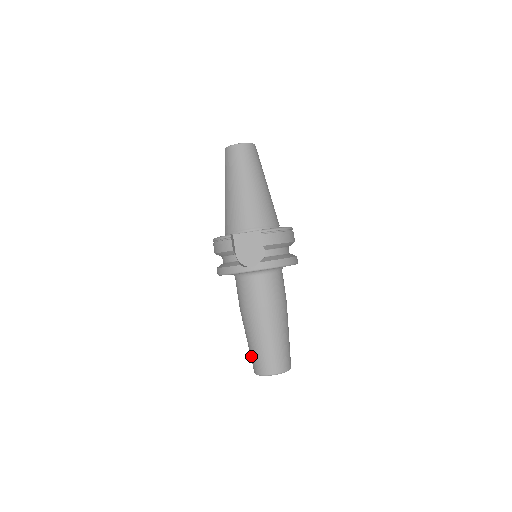
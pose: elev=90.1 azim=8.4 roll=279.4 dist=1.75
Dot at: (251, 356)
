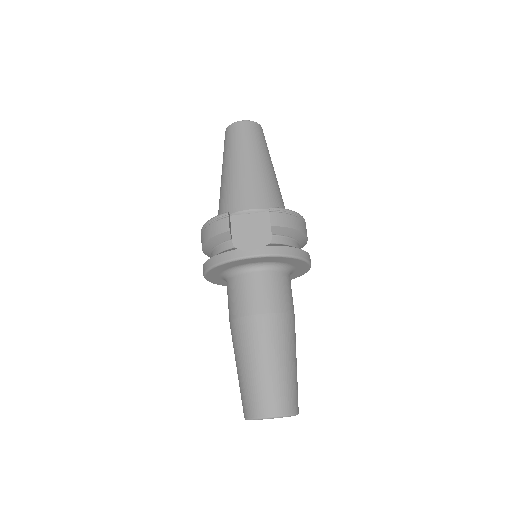
Dot at: (242, 391)
